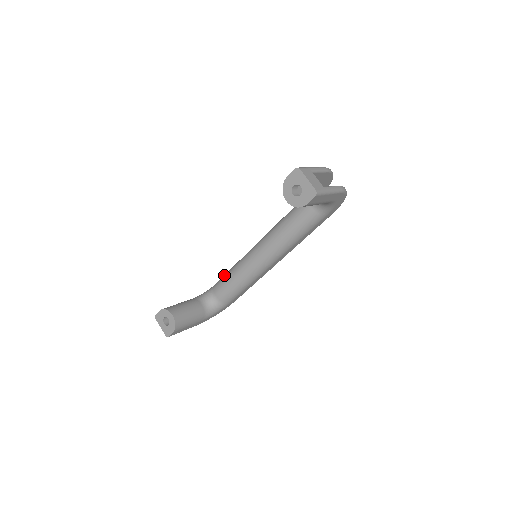
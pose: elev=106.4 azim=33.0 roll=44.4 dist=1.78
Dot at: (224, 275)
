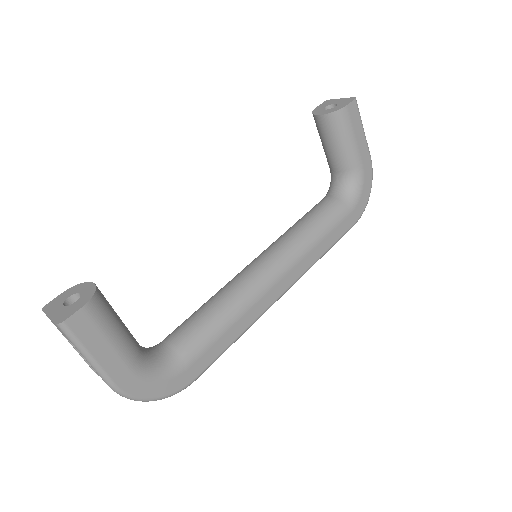
Dot at: occluded
